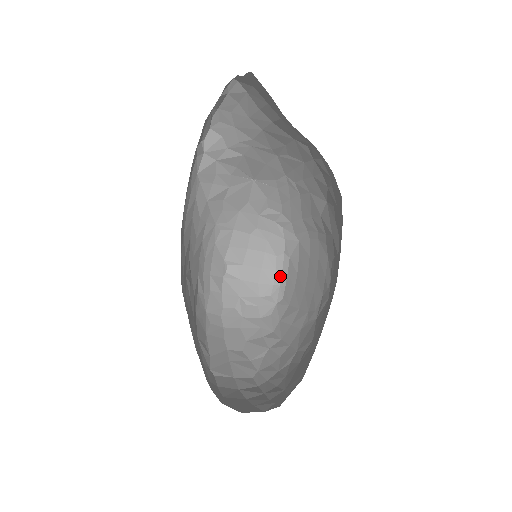
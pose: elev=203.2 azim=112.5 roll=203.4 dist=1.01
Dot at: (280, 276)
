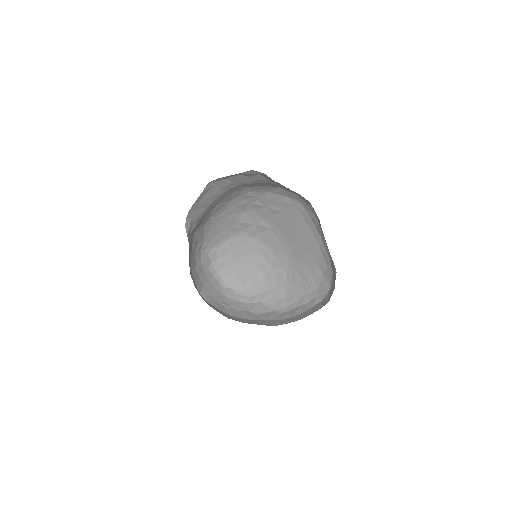
Dot at: (218, 275)
